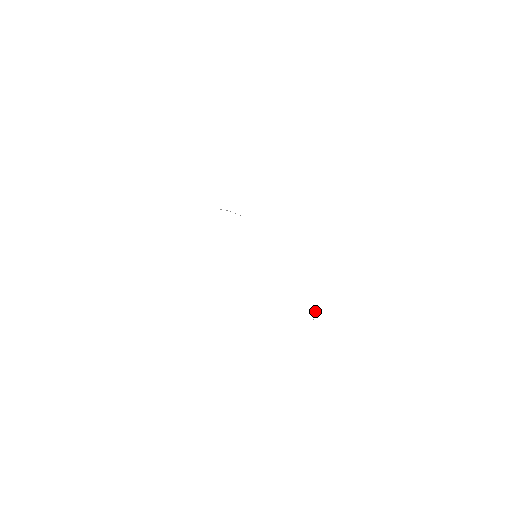
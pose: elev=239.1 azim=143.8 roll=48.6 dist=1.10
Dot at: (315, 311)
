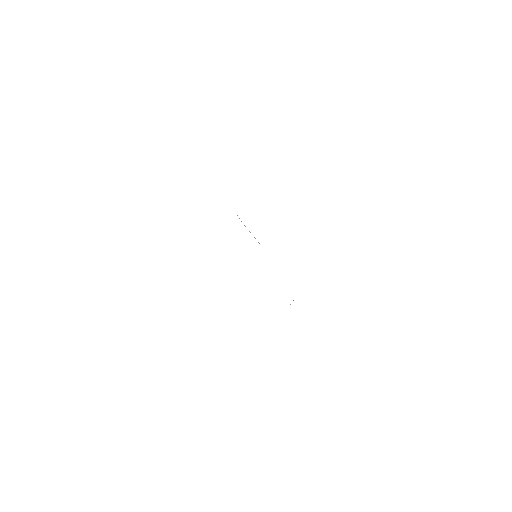
Dot at: occluded
